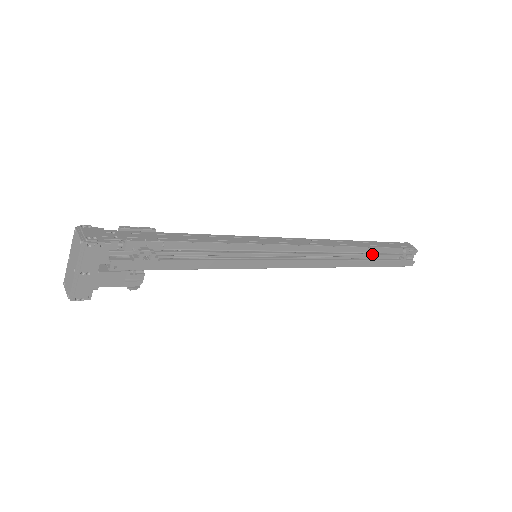
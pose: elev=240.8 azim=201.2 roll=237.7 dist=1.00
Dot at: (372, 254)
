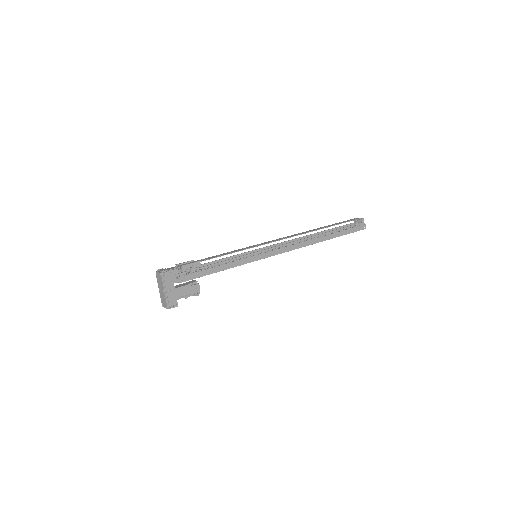
Dot at: (331, 231)
